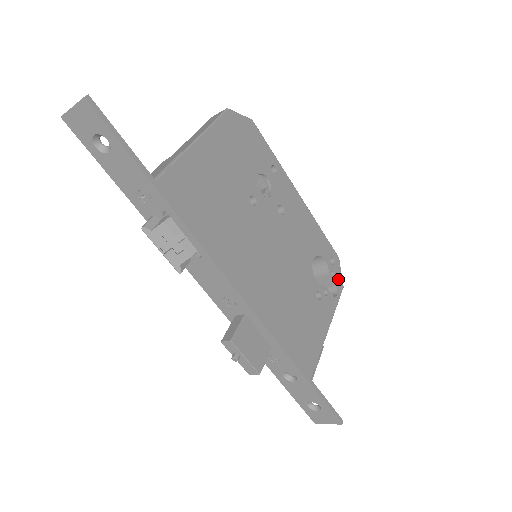
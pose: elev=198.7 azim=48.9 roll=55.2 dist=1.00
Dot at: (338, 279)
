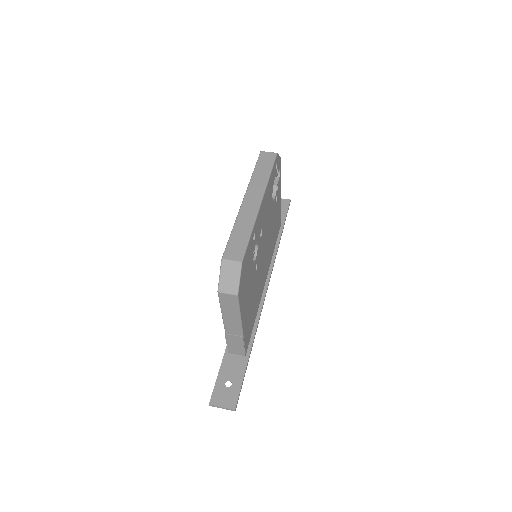
Dot at: (279, 164)
